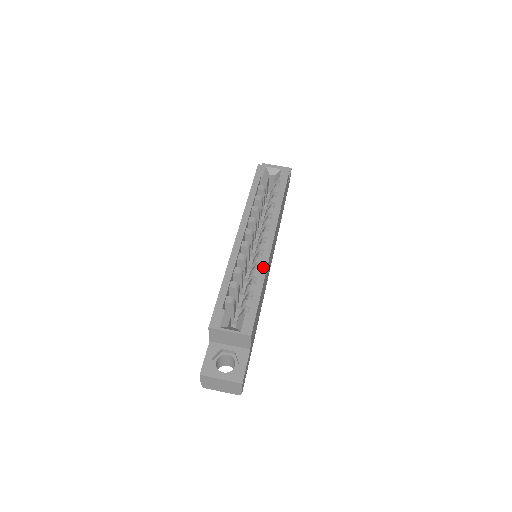
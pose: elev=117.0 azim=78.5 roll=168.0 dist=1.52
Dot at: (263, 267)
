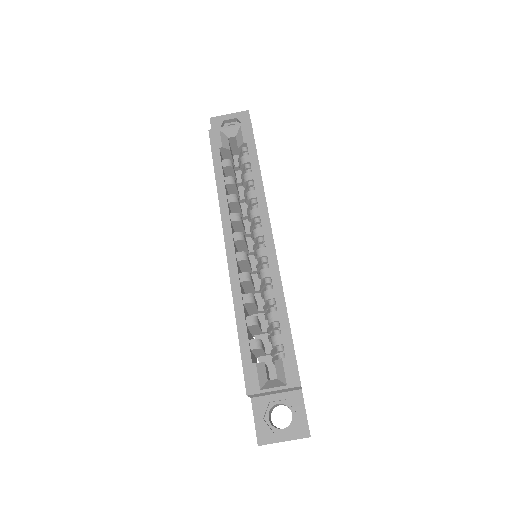
Dot at: (276, 283)
